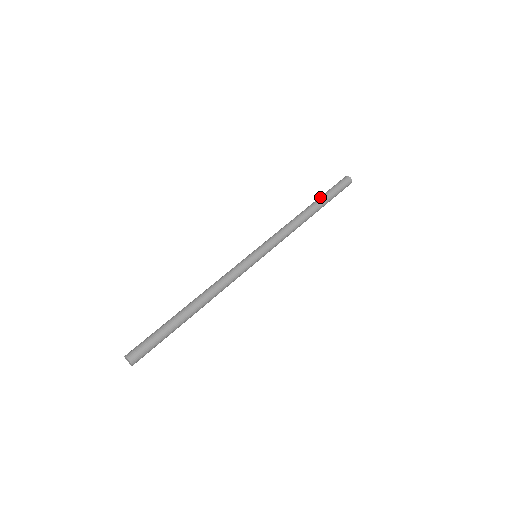
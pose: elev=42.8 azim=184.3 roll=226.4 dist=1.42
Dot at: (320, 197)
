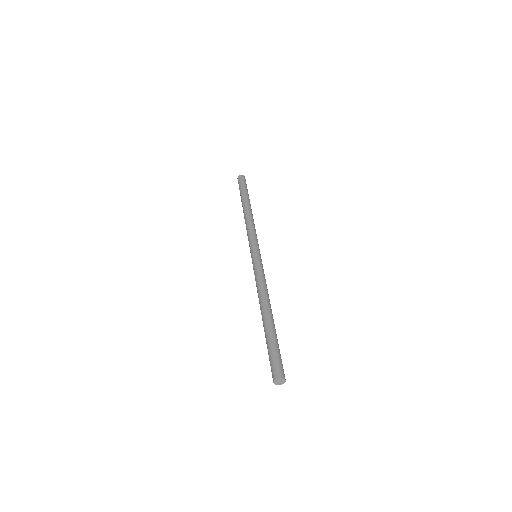
Dot at: (242, 197)
